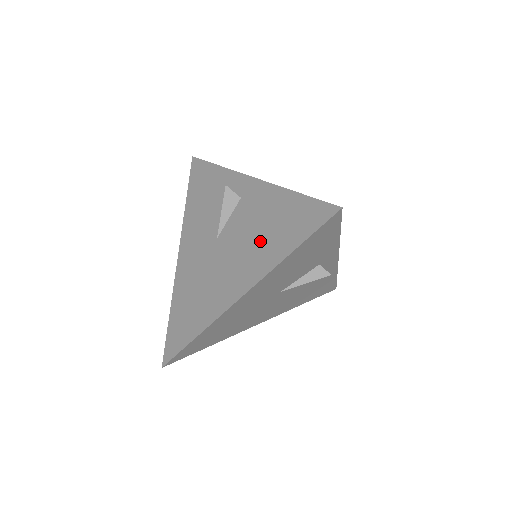
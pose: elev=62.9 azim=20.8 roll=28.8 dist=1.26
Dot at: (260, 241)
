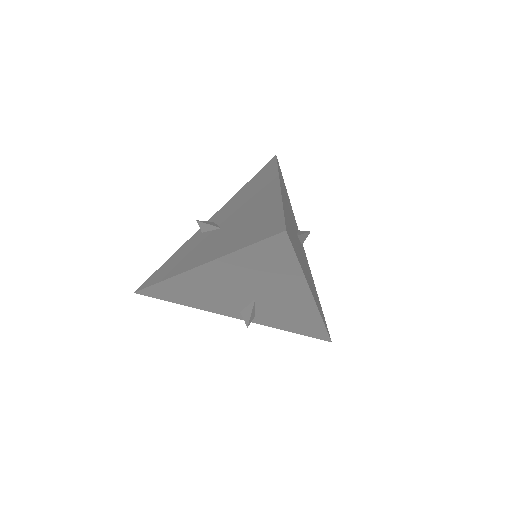
Dot at: (254, 190)
